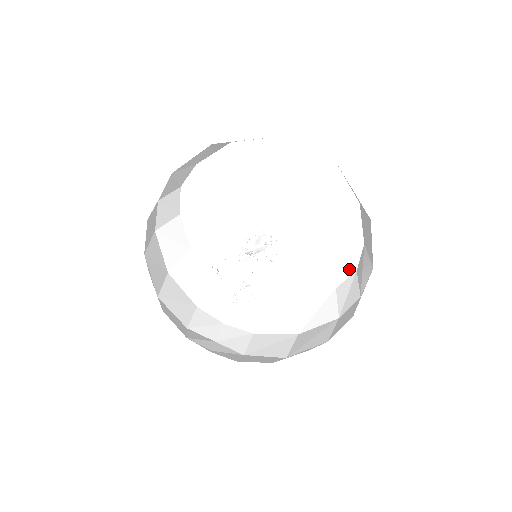
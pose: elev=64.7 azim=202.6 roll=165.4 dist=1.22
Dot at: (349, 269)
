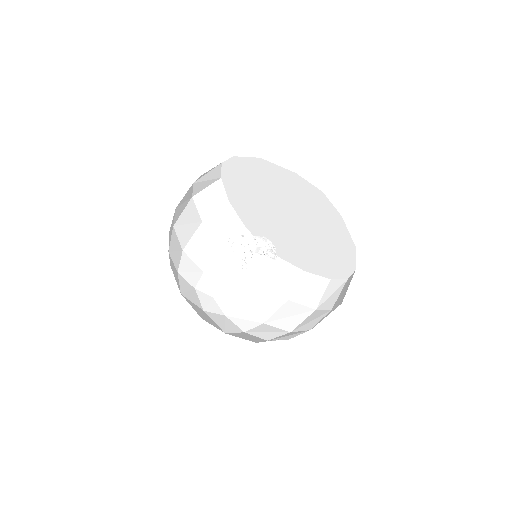
Dot at: (342, 276)
